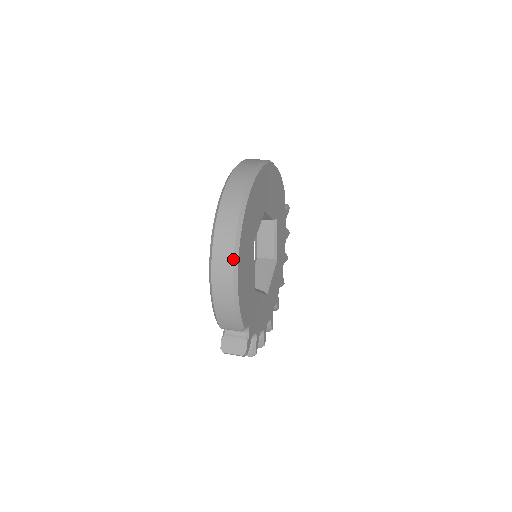
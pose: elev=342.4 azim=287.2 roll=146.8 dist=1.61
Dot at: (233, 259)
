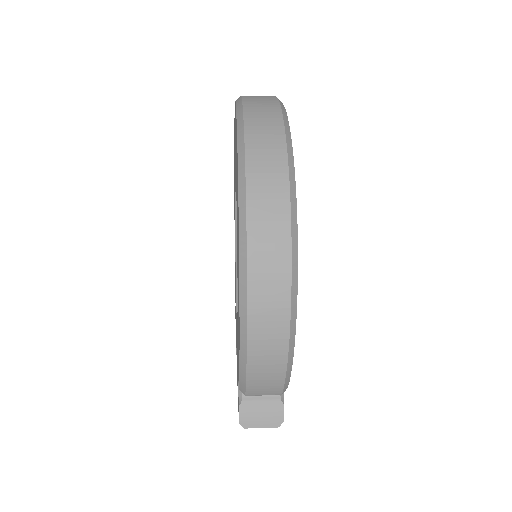
Dot at: (291, 286)
